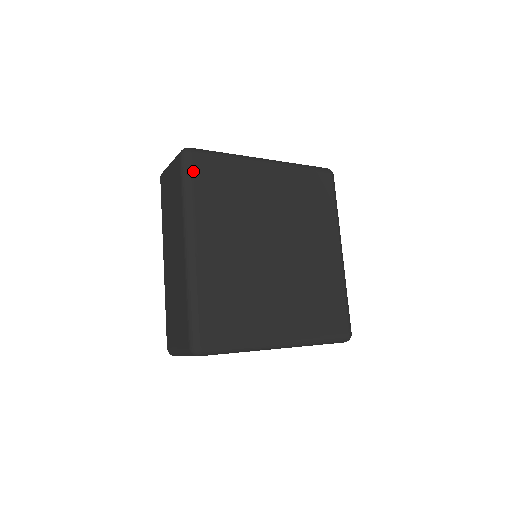
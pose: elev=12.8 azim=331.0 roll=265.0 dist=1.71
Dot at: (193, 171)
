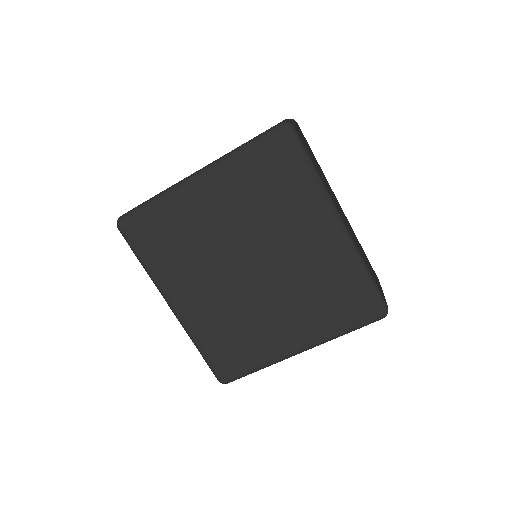
Dot at: (134, 243)
